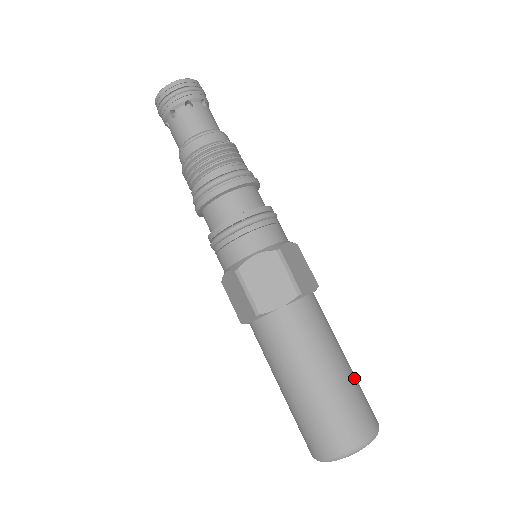
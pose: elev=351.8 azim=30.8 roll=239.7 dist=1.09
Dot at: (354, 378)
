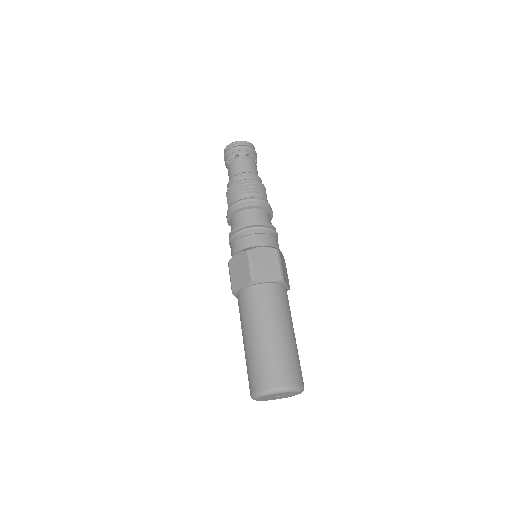
Dot at: (297, 350)
